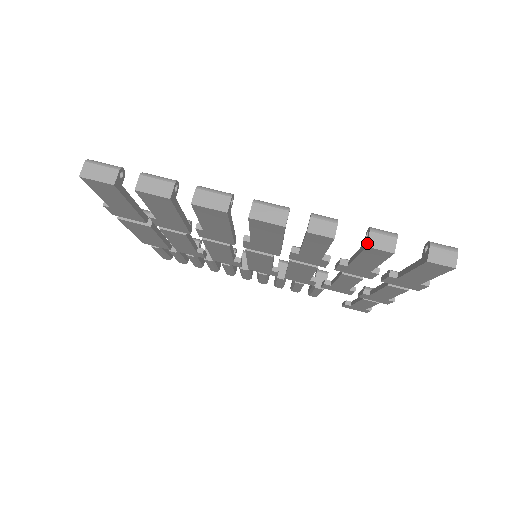
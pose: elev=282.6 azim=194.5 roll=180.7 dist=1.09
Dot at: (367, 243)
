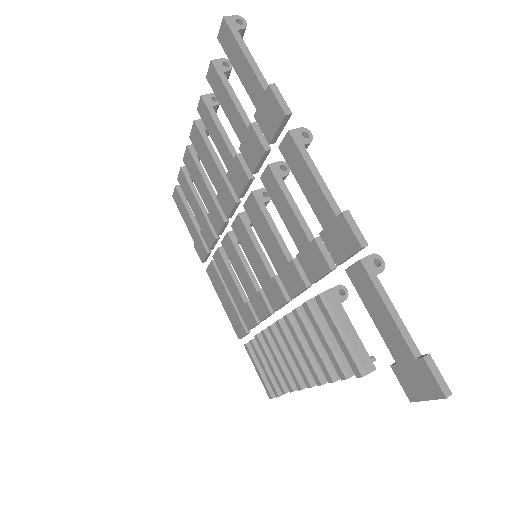
Dot at: (209, 77)
